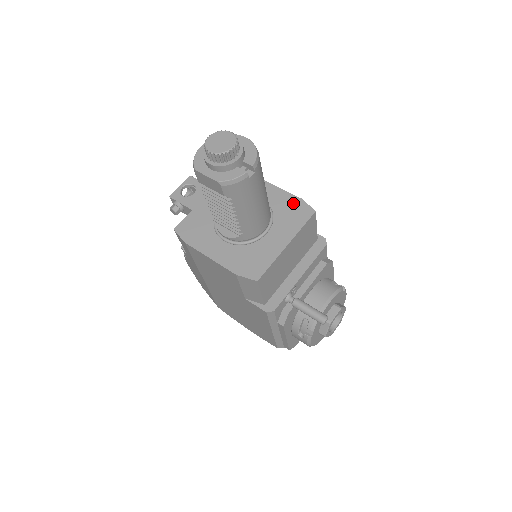
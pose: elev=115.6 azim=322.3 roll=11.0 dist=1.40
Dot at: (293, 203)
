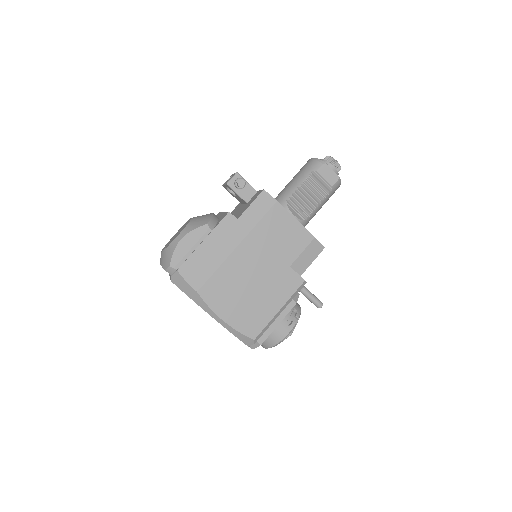
Dot at: occluded
